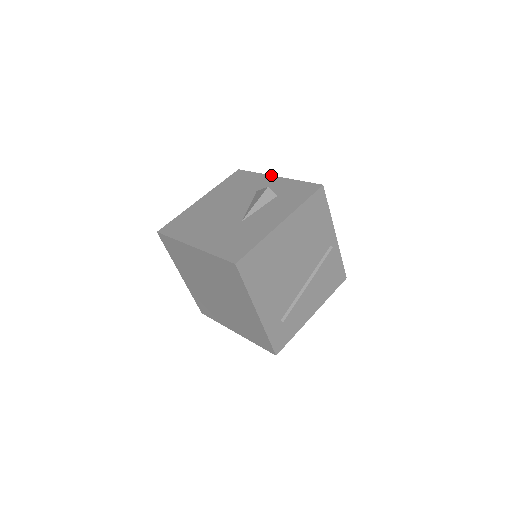
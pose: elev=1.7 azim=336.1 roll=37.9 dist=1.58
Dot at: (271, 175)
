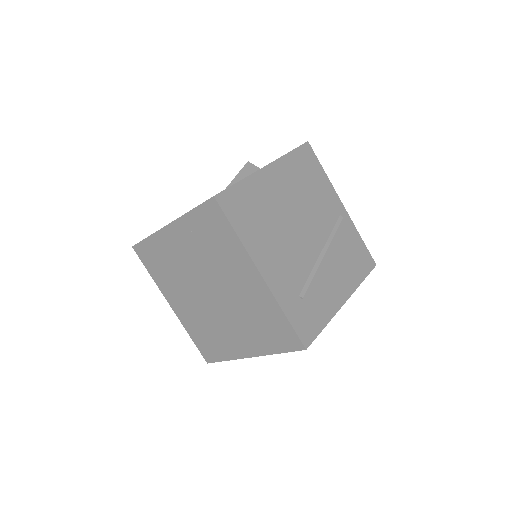
Dot at: occluded
